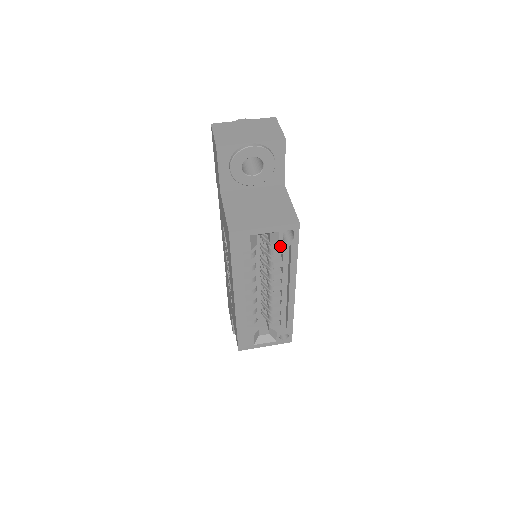
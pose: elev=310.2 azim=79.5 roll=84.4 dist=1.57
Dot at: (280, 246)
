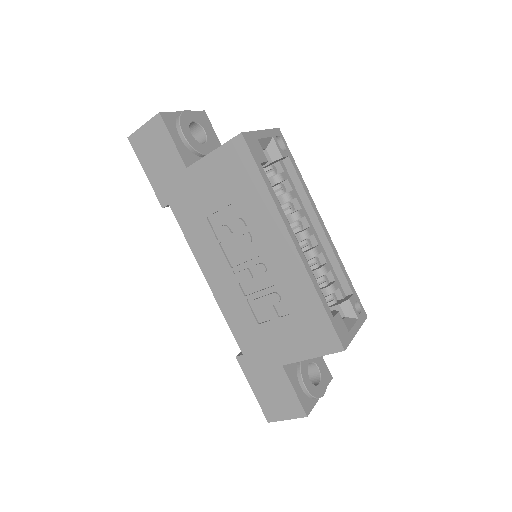
Dot at: (283, 157)
